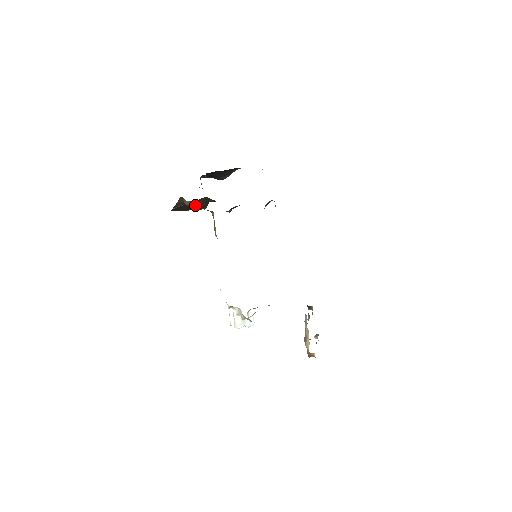
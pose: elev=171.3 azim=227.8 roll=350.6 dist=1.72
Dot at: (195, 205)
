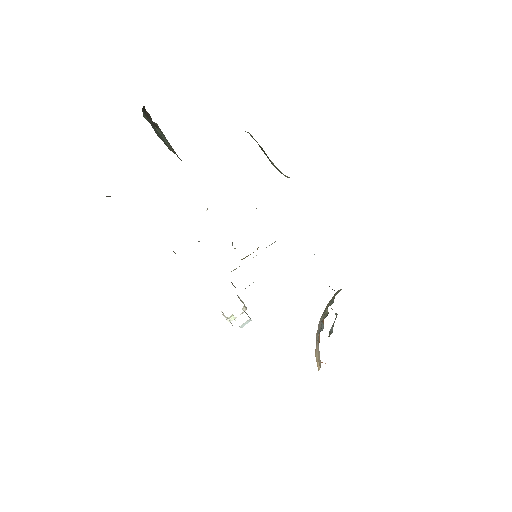
Dot at: occluded
